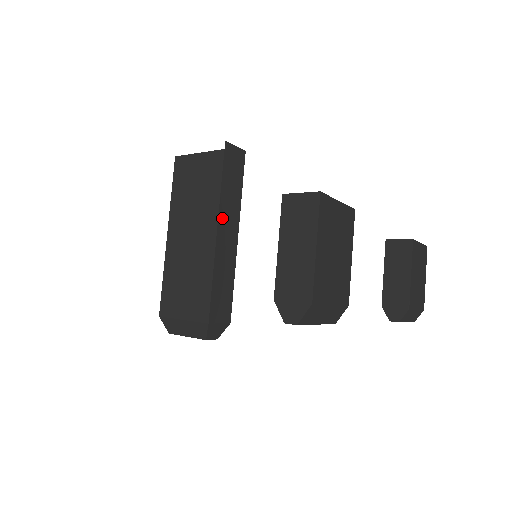
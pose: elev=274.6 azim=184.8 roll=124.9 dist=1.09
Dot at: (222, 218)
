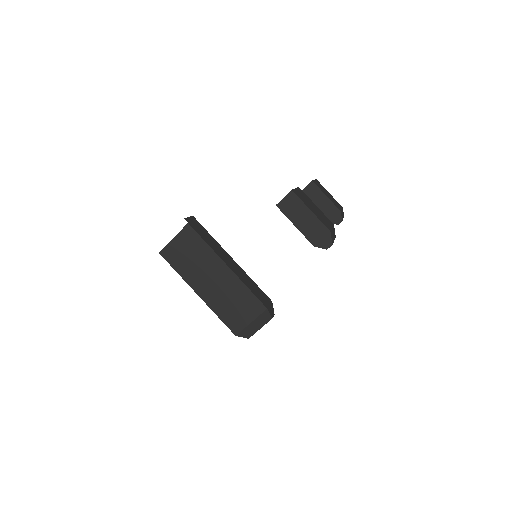
Dot at: (221, 256)
